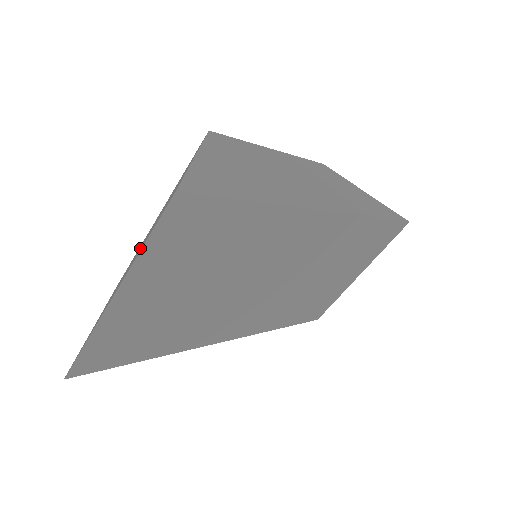
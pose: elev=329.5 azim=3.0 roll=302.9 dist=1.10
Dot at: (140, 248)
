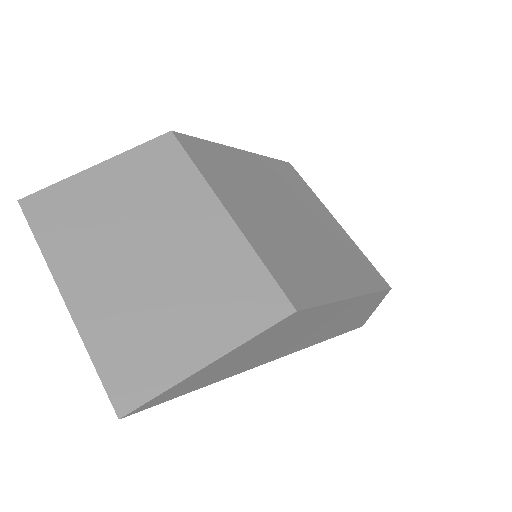
Dot at: (134, 281)
